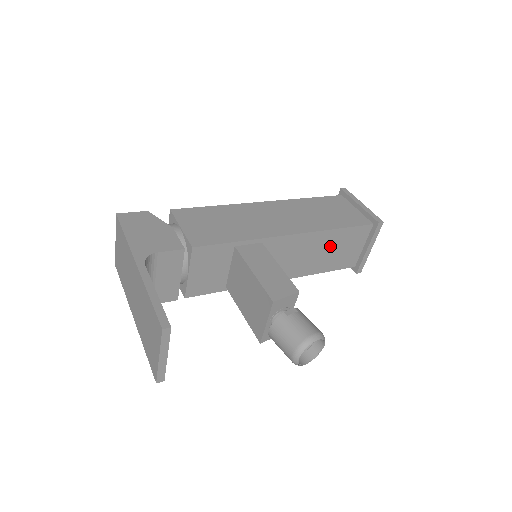
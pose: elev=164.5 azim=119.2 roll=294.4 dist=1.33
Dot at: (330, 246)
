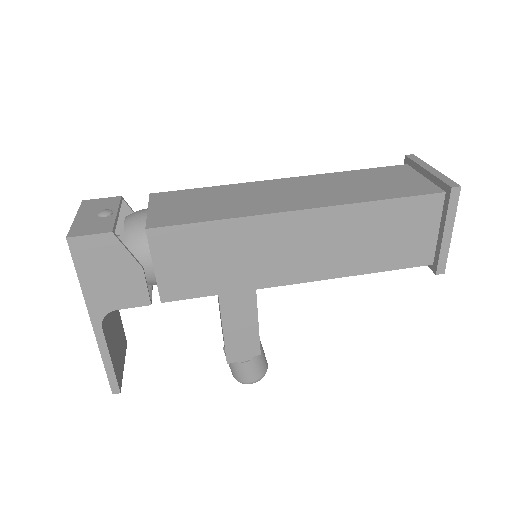
Dot at: occluded
